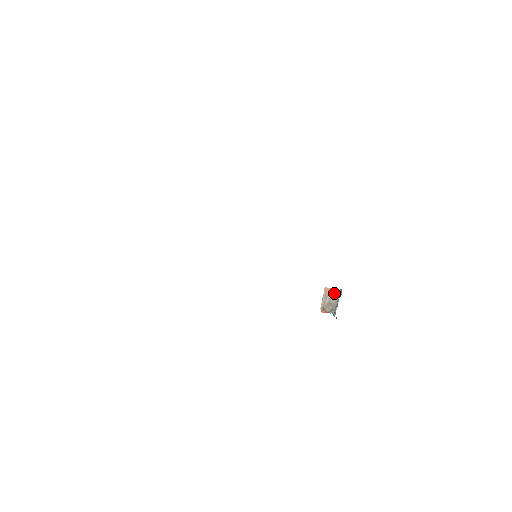
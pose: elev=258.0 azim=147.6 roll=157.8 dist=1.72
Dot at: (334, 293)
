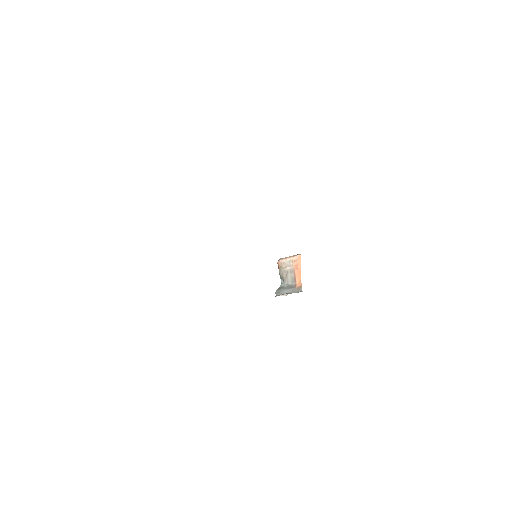
Dot at: (298, 275)
